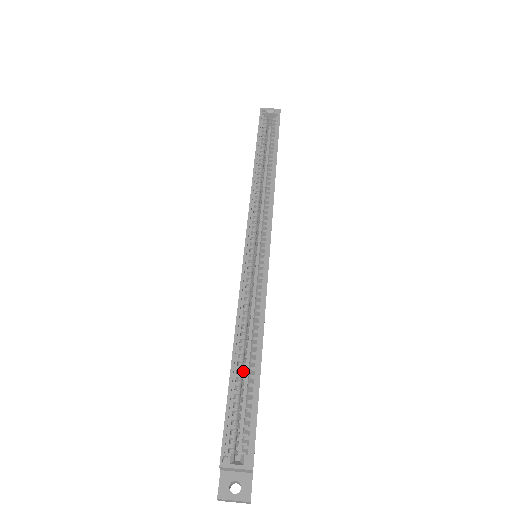
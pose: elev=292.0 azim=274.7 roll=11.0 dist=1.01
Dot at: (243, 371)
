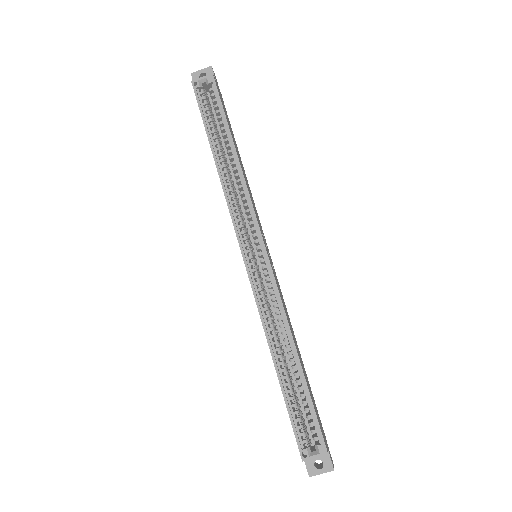
Dot at: occluded
